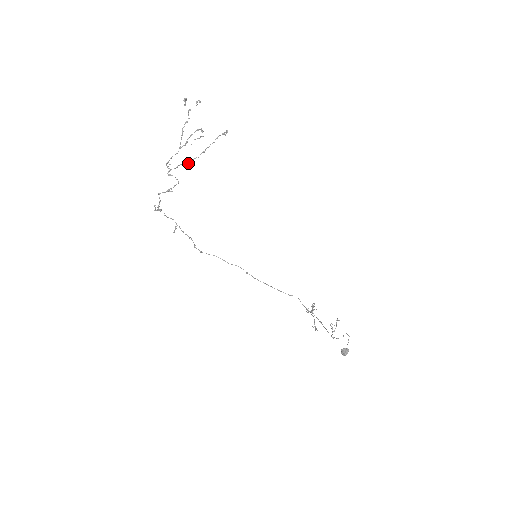
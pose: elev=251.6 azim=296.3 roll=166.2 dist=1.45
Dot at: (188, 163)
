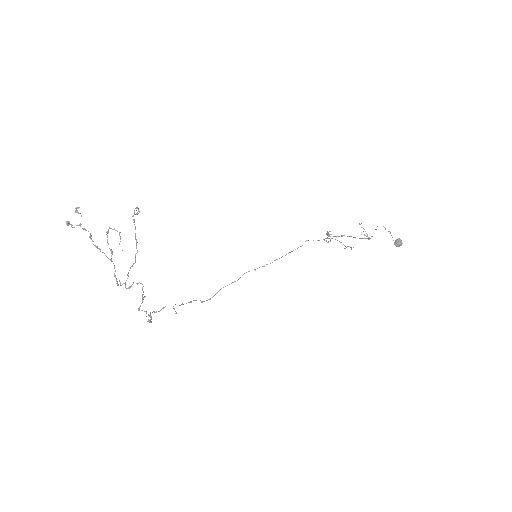
Dot at: occluded
